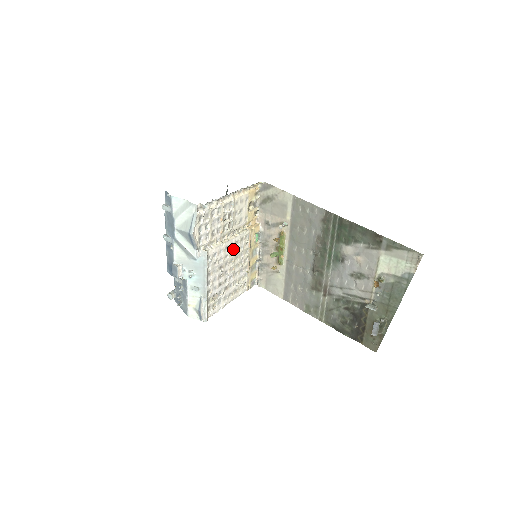
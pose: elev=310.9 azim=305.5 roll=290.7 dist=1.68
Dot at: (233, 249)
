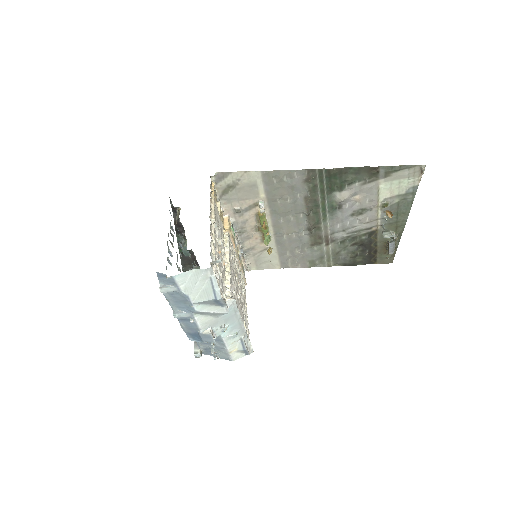
Dot at: (232, 266)
